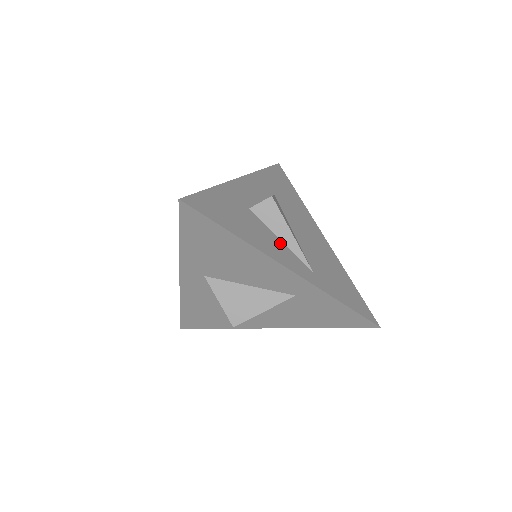
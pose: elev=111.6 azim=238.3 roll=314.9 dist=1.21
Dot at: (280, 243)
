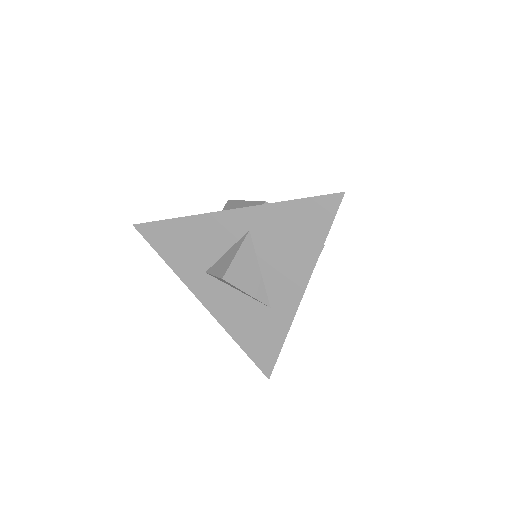
Dot at: occluded
